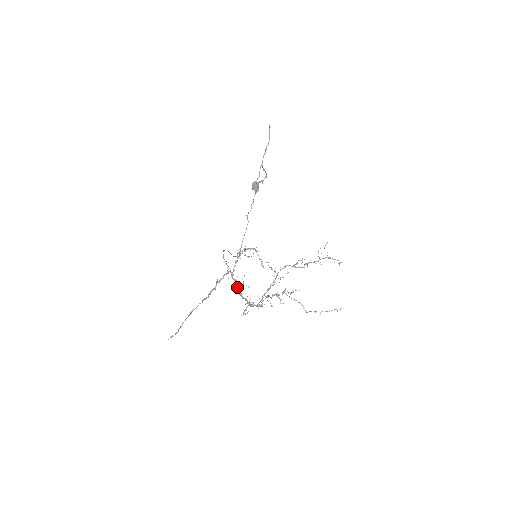
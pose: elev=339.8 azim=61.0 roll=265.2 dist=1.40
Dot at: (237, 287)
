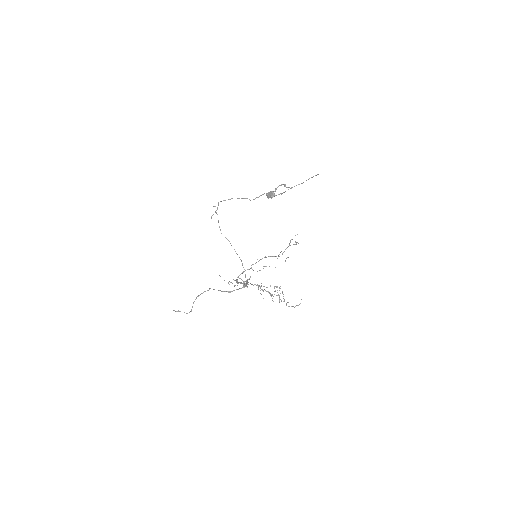
Dot at: (240, 283)
